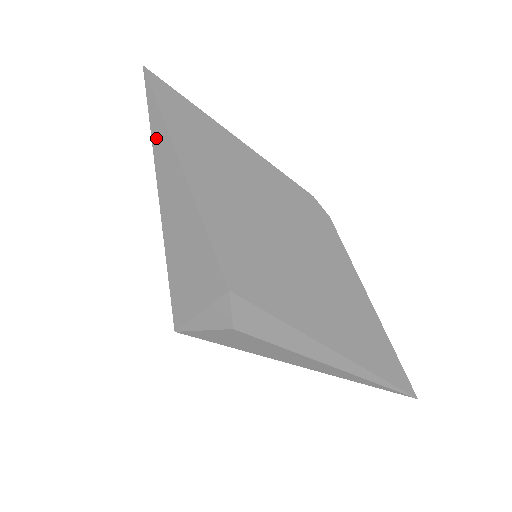
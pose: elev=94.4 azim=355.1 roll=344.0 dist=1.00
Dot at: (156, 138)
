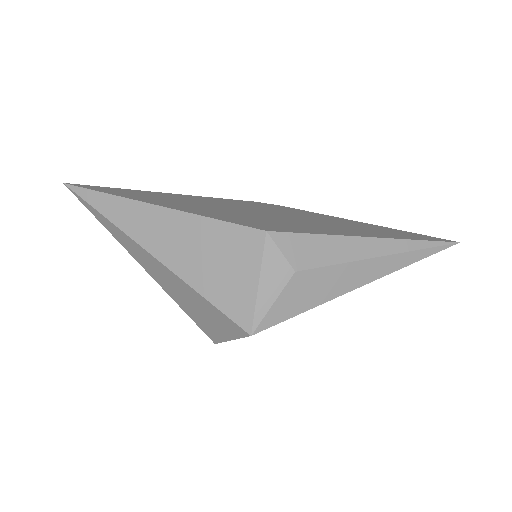
Dot at: (112, 213)
